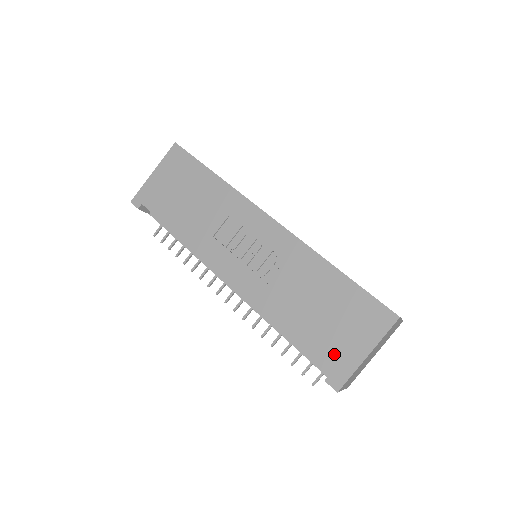
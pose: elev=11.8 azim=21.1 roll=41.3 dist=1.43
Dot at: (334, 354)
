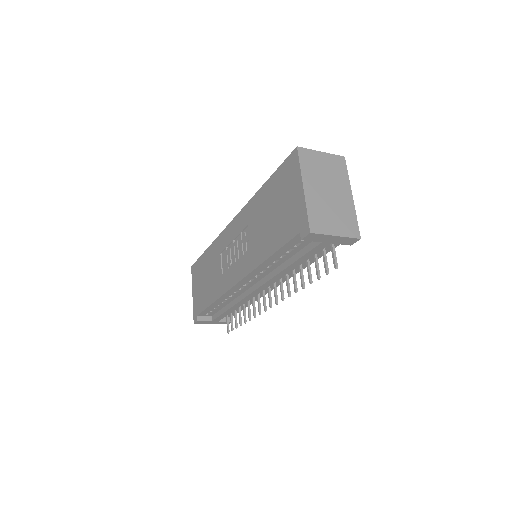
Dot at: (292, 219)
